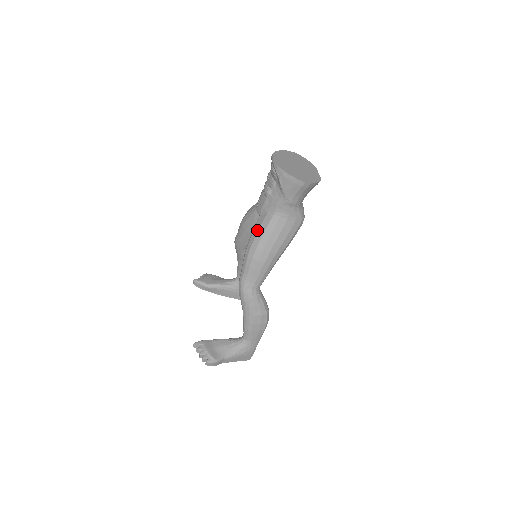
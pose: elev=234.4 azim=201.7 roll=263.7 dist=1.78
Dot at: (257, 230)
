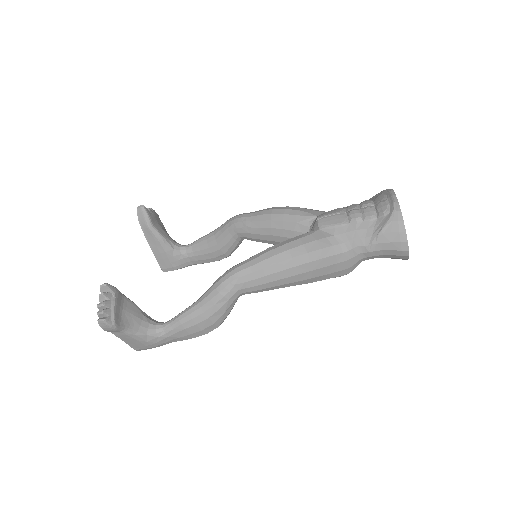
Dot at: (308, 241)
